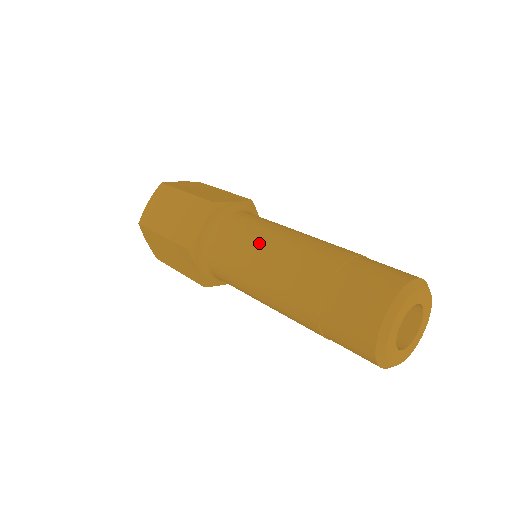
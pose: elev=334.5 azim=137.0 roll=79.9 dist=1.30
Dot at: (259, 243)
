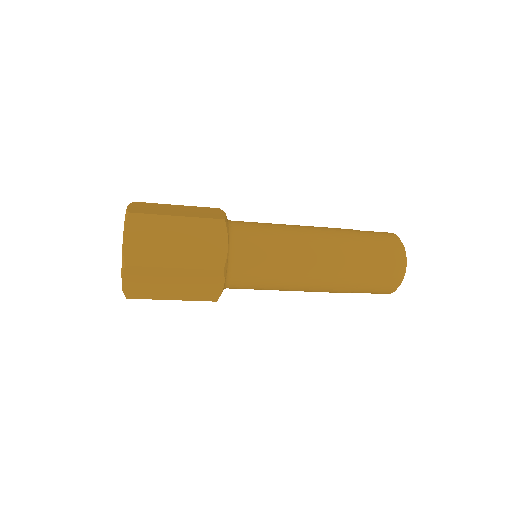
Dot at: (290, 243)
